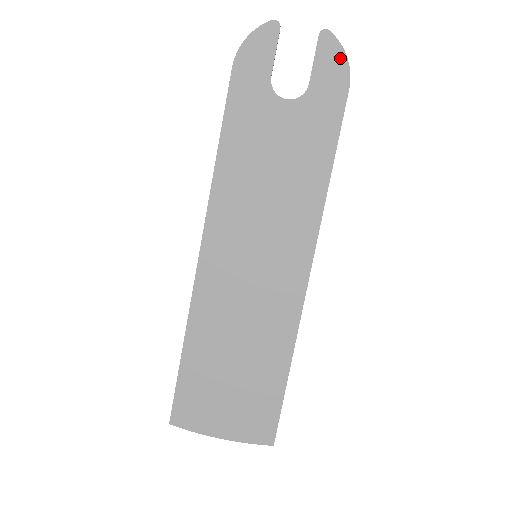
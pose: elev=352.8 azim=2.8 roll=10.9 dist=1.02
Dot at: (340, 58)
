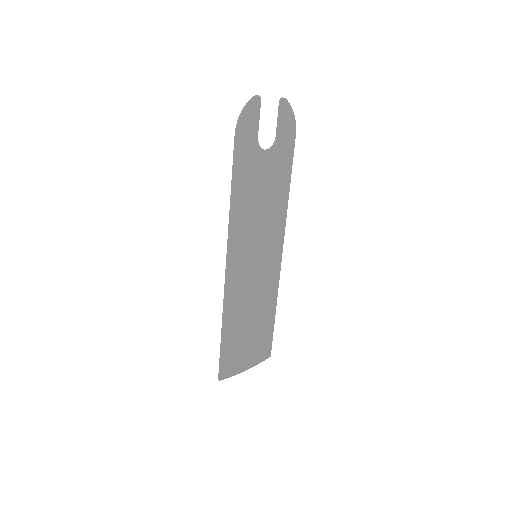
Dot at: (291, 116)
